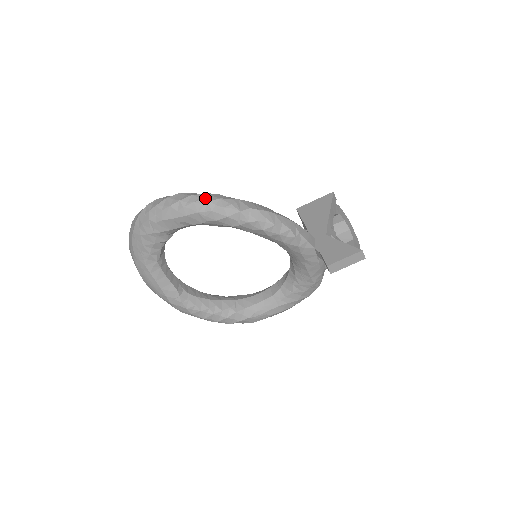
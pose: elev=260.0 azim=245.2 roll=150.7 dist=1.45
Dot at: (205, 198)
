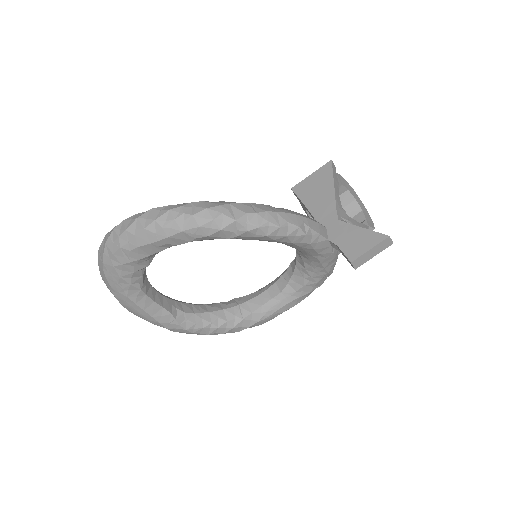
Dot at: (187, 211)
